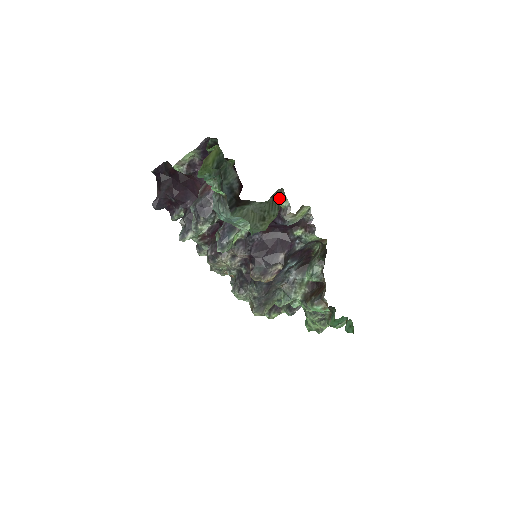
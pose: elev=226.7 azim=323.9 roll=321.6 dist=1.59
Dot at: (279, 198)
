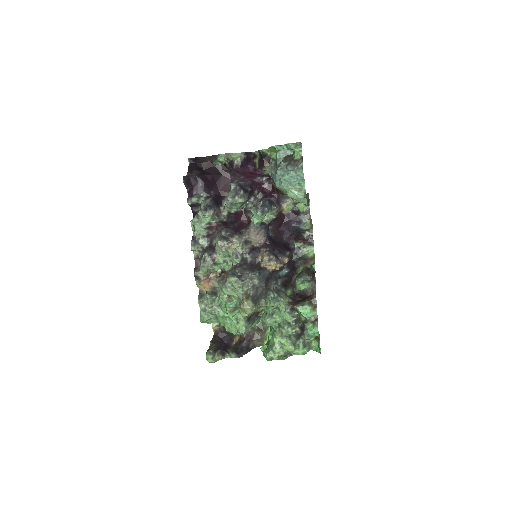
Dot at: occluded
